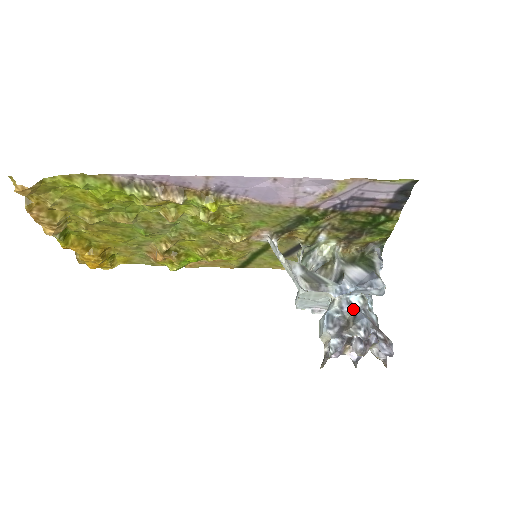
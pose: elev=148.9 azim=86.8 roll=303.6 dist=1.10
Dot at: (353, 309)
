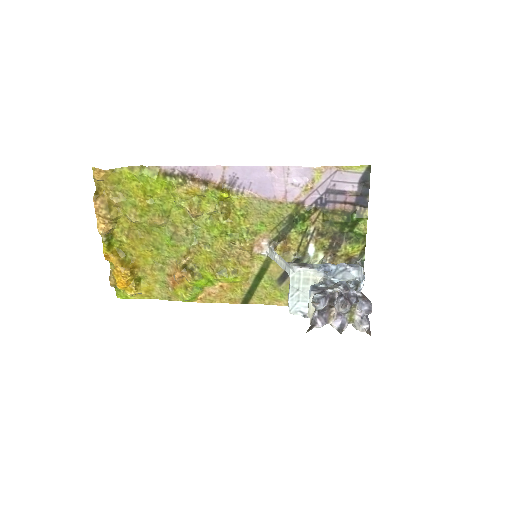
Dot at: occluded
